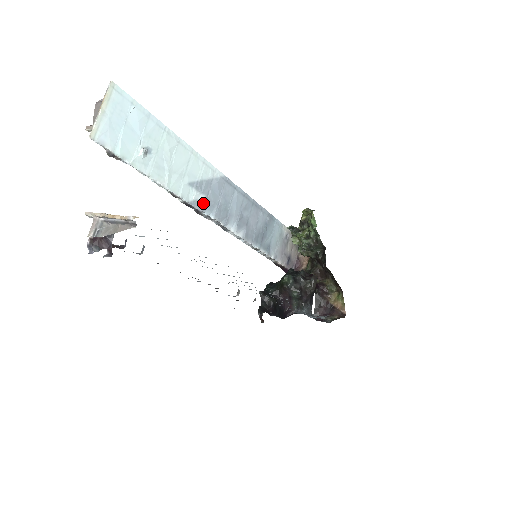
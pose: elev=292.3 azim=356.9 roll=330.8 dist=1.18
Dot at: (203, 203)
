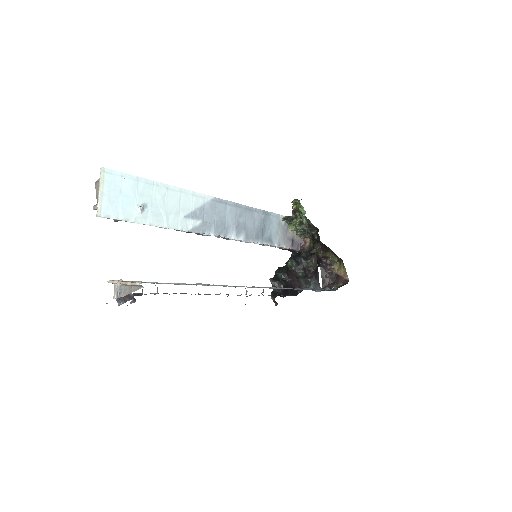
Dot at: (201, 227)
